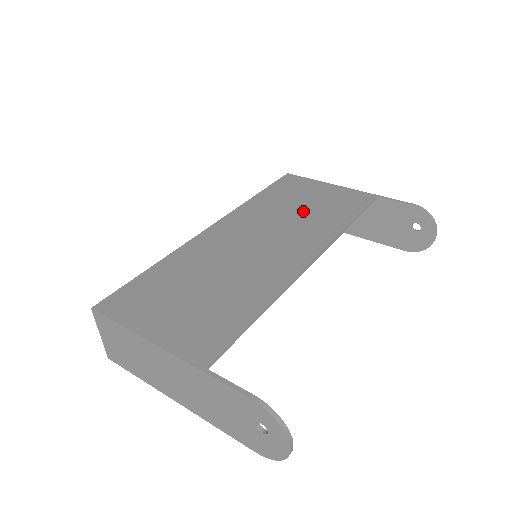
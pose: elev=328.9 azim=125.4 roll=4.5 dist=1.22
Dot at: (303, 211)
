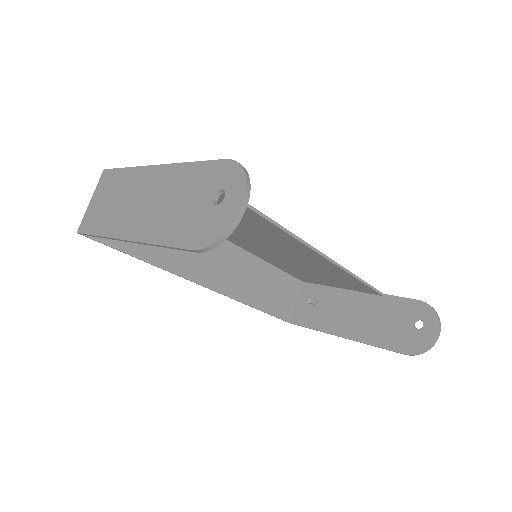
Dot at: occluded
